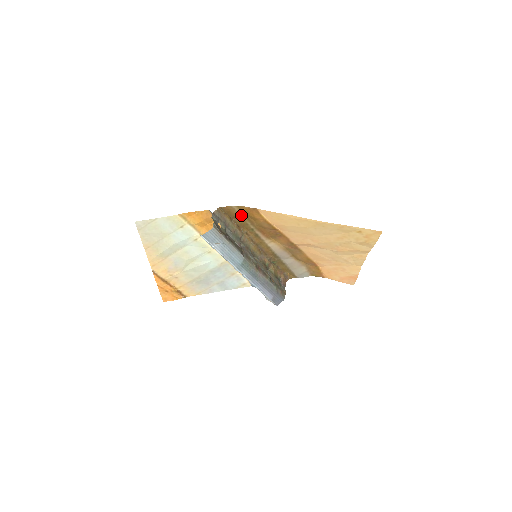
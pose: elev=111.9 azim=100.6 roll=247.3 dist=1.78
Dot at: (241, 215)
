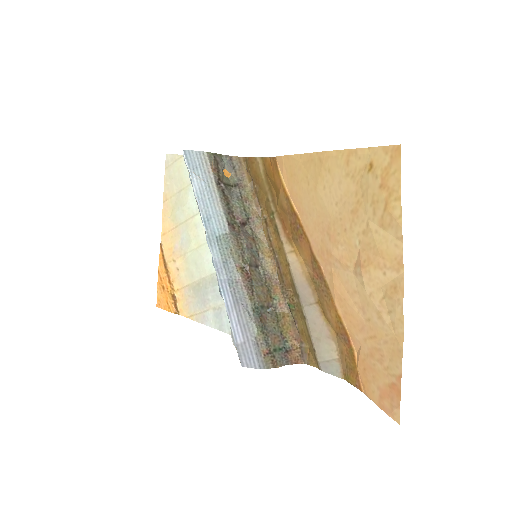
Dot at: (264, 179)
